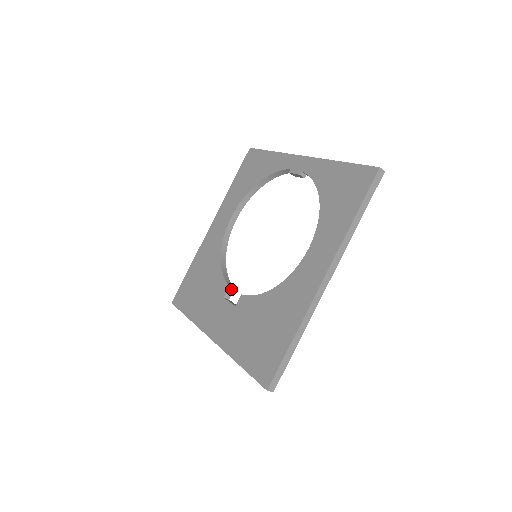
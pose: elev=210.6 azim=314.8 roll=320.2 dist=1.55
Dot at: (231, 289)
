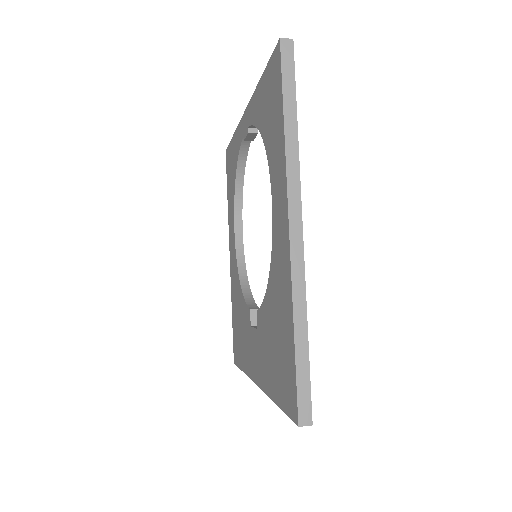
Dot at: (255, 312)
